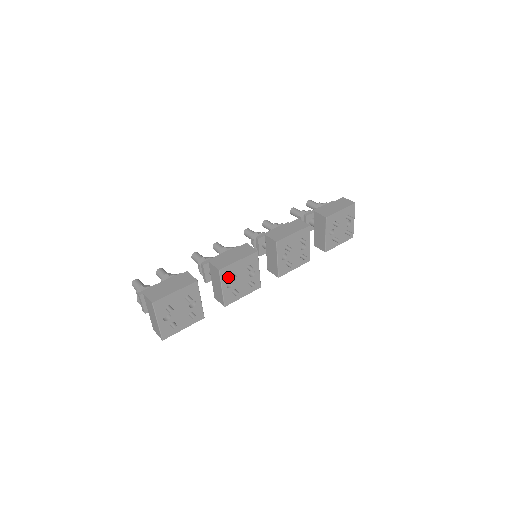
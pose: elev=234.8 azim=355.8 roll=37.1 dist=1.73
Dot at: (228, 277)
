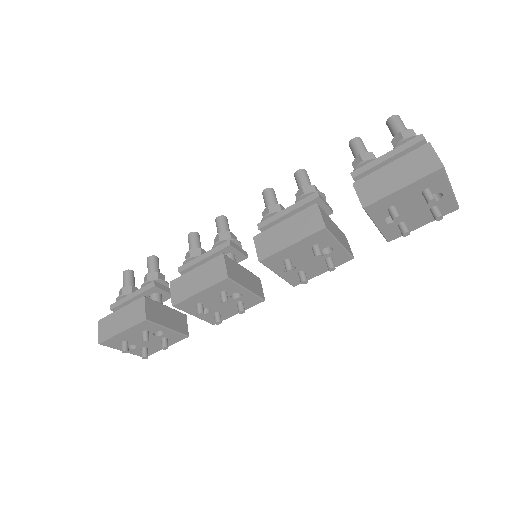
Dot at: (195, 307)
